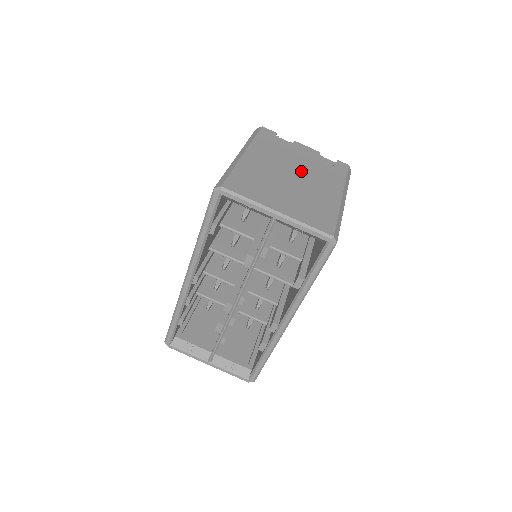
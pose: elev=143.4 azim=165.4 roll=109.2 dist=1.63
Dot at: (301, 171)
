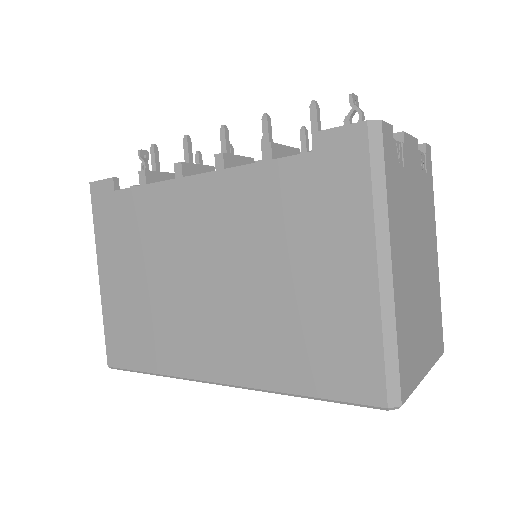
Dot at: (420, 235)
